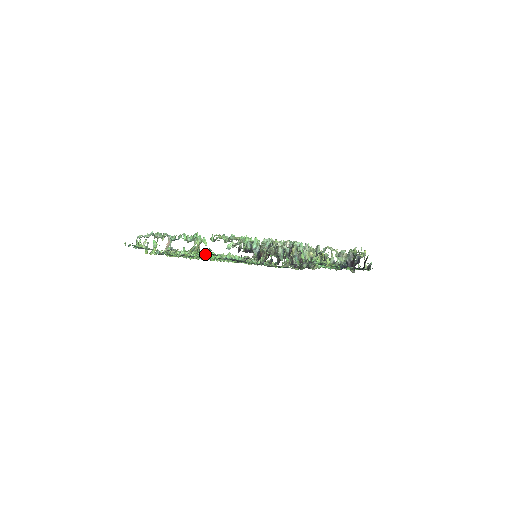
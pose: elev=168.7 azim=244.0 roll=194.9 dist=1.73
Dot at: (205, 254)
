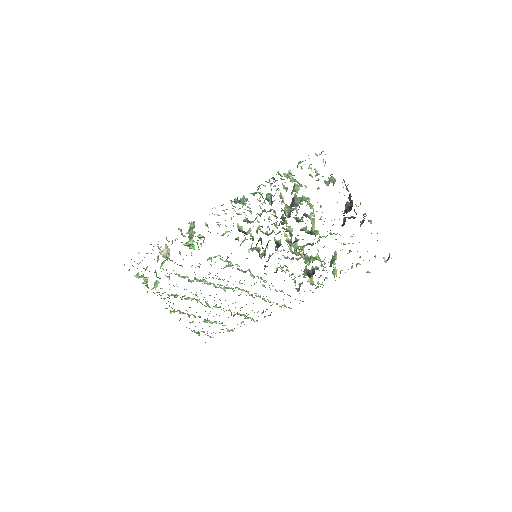
Dot at: (206, 281)
